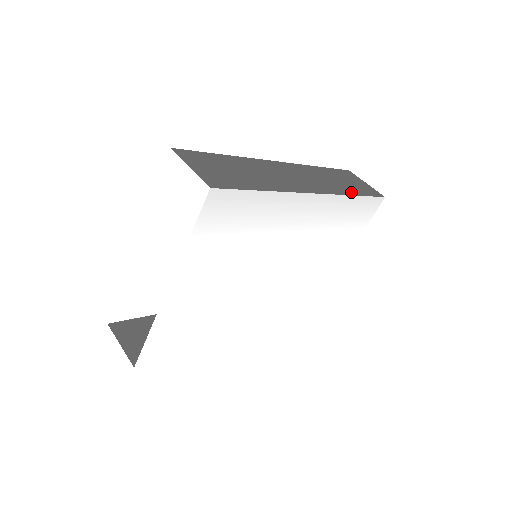
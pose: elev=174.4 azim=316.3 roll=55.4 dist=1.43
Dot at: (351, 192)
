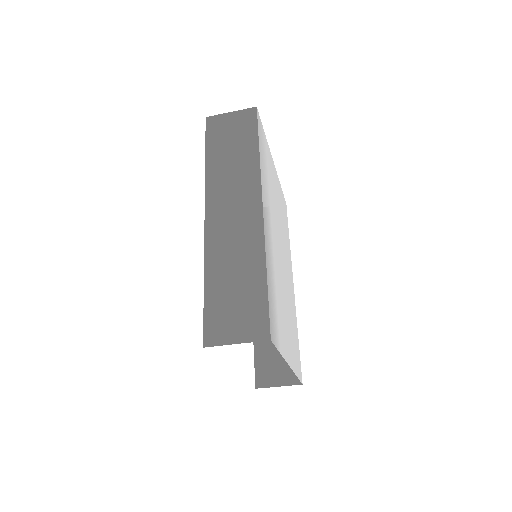
Dot at: (253, 154)
